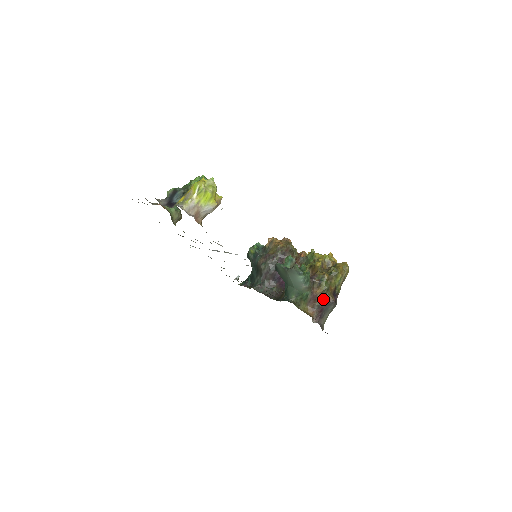
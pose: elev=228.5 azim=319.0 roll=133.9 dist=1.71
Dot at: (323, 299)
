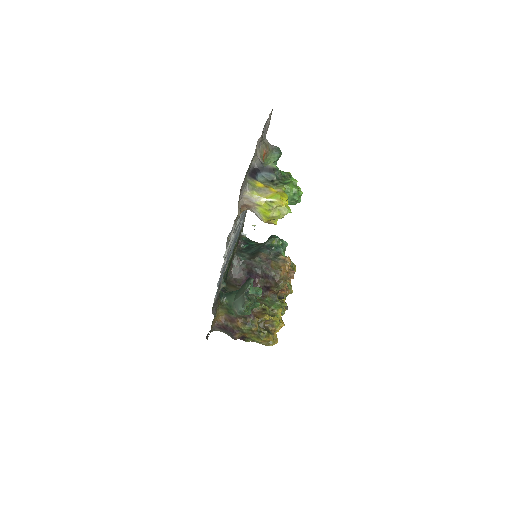
Dot at: (234, 329)
